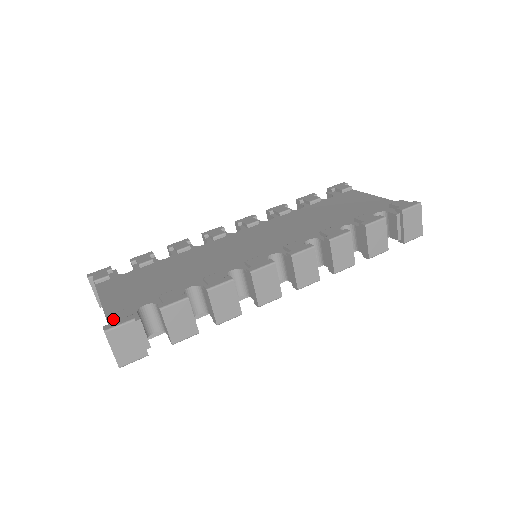
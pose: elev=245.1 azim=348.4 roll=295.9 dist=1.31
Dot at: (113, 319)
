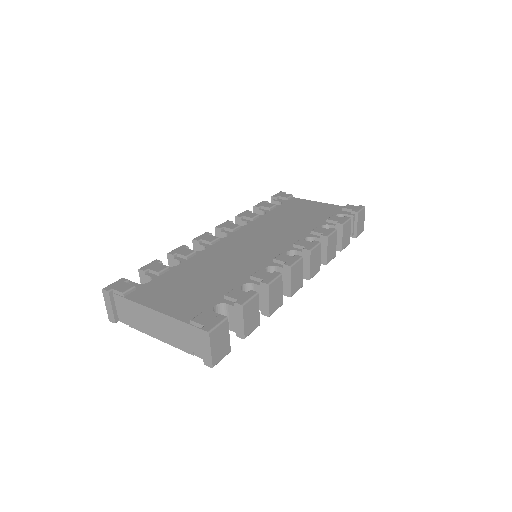
Dot at: (204, 321)
